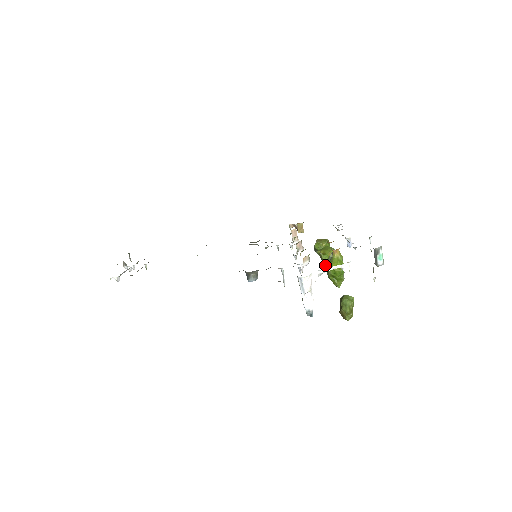
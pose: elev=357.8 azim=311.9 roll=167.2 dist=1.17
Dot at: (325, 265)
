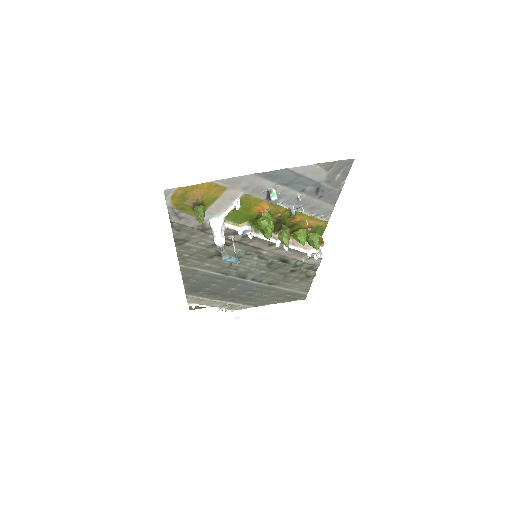
Dot at: occluded
